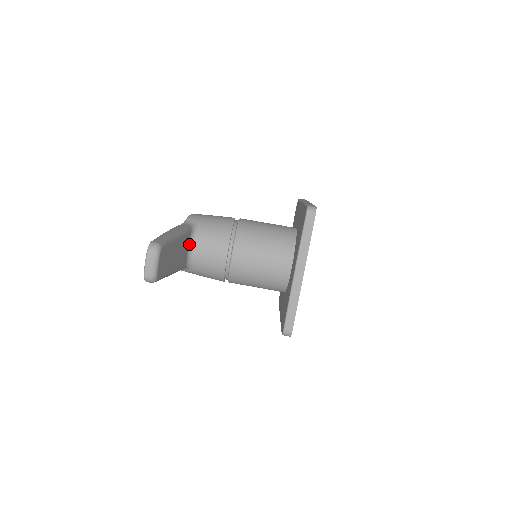
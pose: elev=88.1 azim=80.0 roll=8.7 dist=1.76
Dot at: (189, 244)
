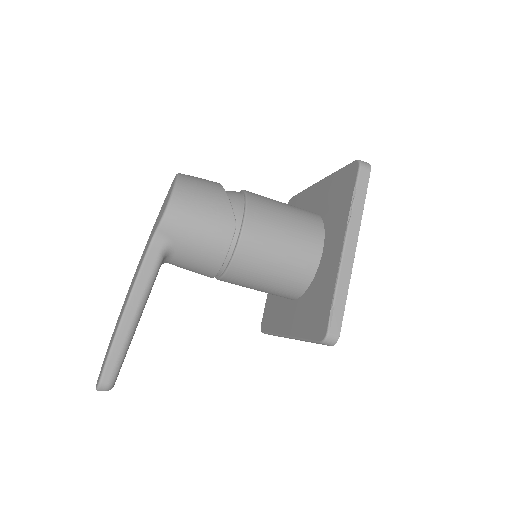
Dot at: occluded
